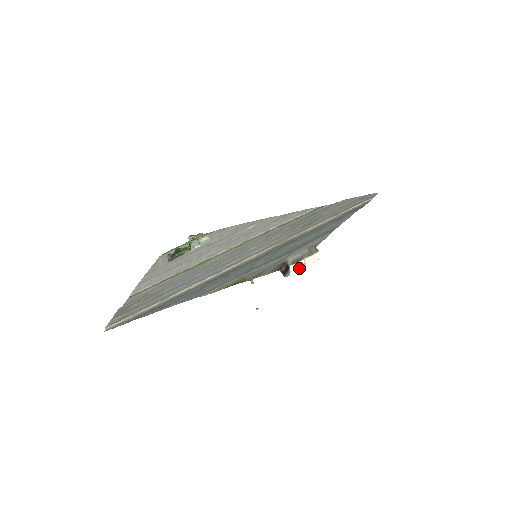
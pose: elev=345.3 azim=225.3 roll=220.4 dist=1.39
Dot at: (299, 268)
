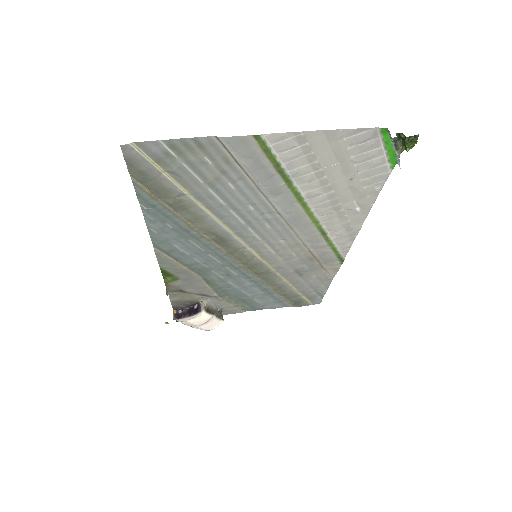
Dot at: (200, 321)
